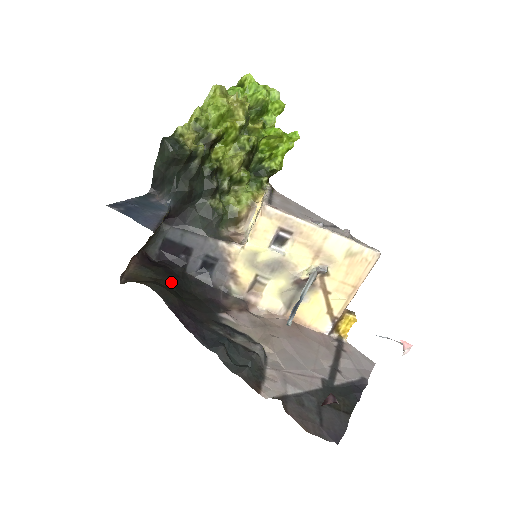
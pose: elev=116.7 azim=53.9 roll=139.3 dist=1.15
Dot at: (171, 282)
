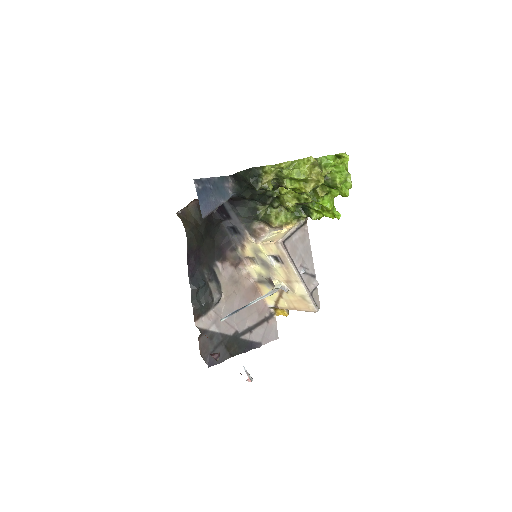
Dot at: (205, 228)
